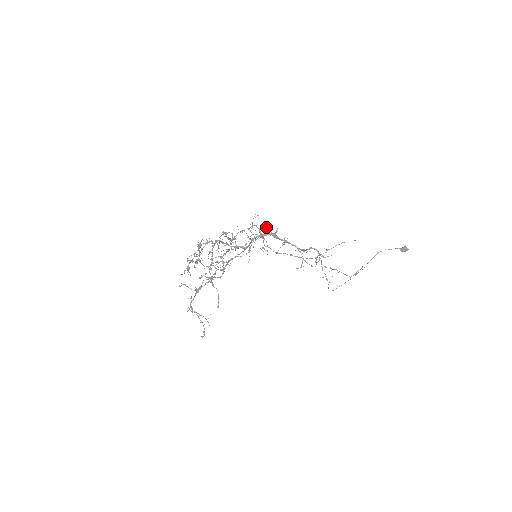
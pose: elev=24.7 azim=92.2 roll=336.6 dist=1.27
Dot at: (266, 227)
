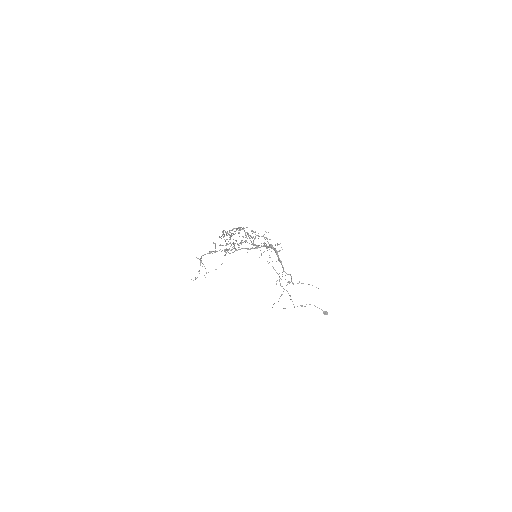
Dot at: occluded
